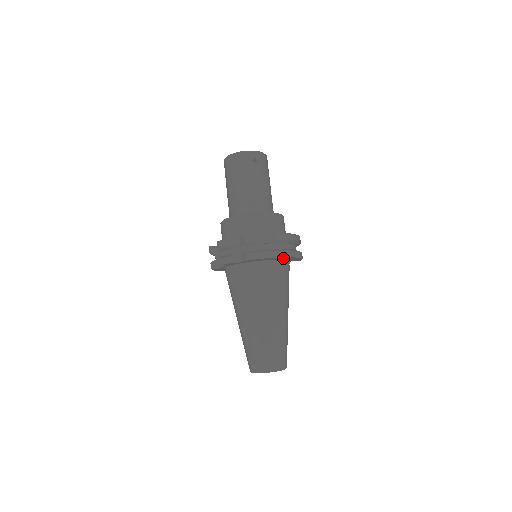
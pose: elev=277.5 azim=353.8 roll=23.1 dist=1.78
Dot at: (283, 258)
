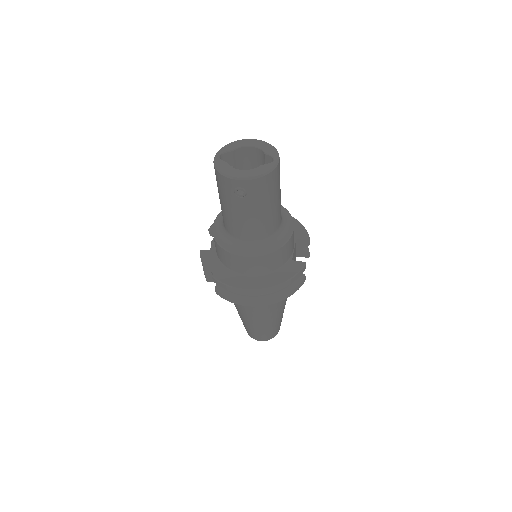
Dot at: occluded
